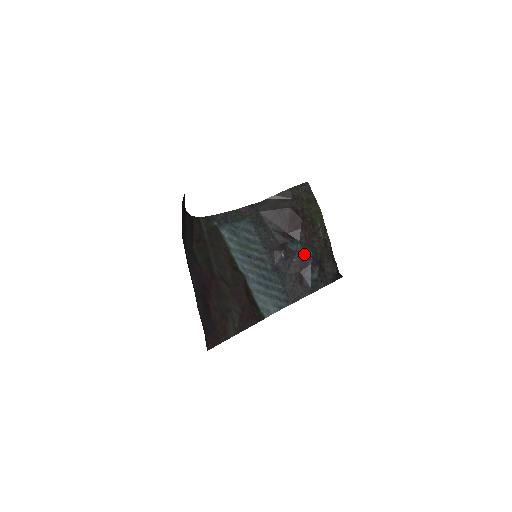
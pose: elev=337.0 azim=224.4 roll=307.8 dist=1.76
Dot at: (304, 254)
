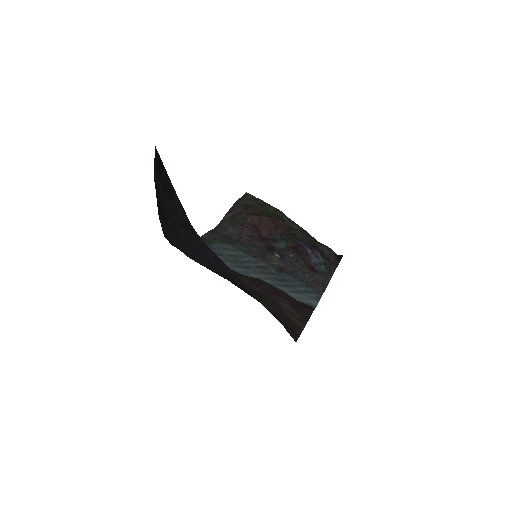
Dot at: (295, 246)
